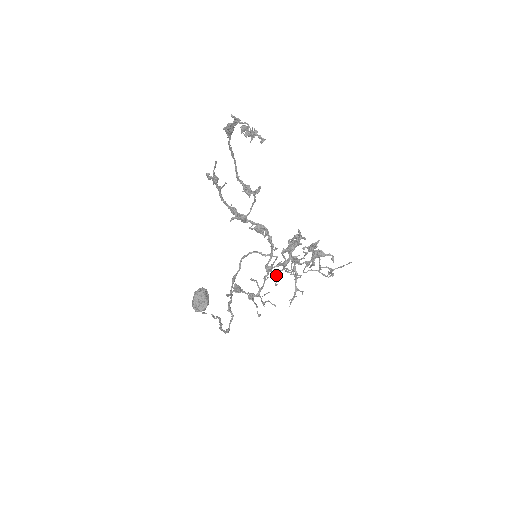
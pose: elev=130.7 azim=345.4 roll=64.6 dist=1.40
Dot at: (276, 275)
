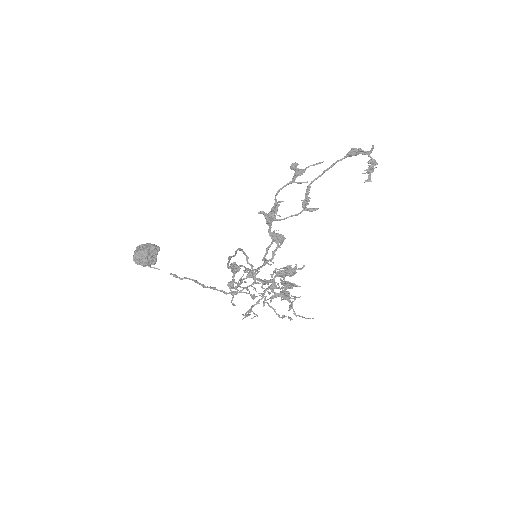
Dot at: occluded
